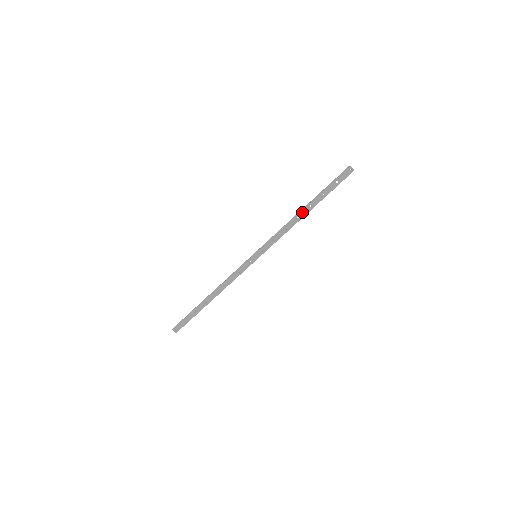
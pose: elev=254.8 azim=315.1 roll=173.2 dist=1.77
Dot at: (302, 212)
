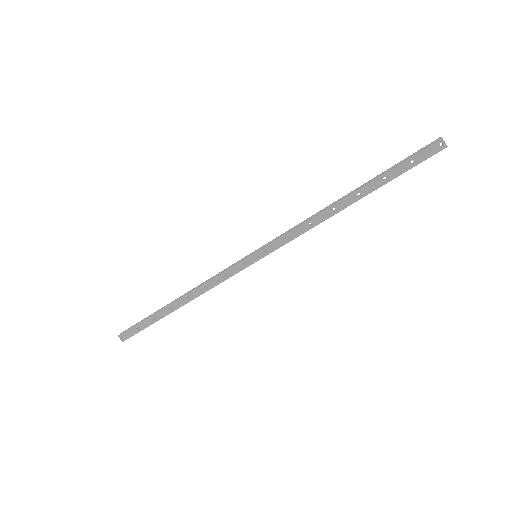
Dot at: (342, 201)
